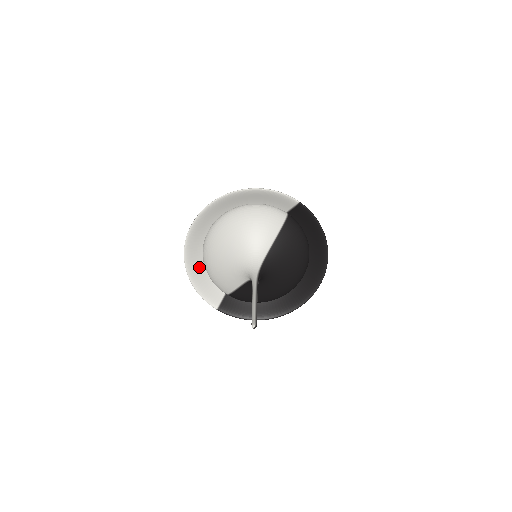
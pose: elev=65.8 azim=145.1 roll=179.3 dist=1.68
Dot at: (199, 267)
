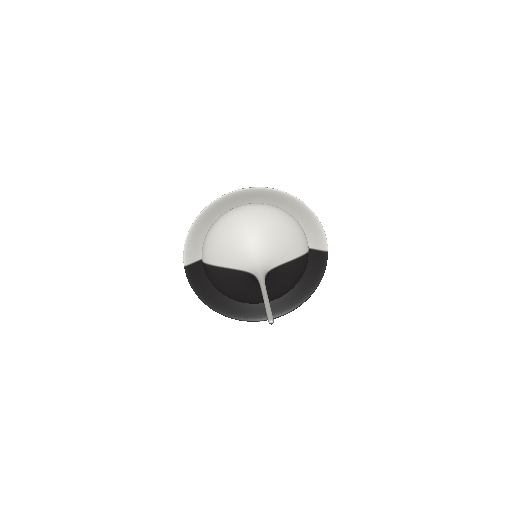
Dot at: (207, 222)
